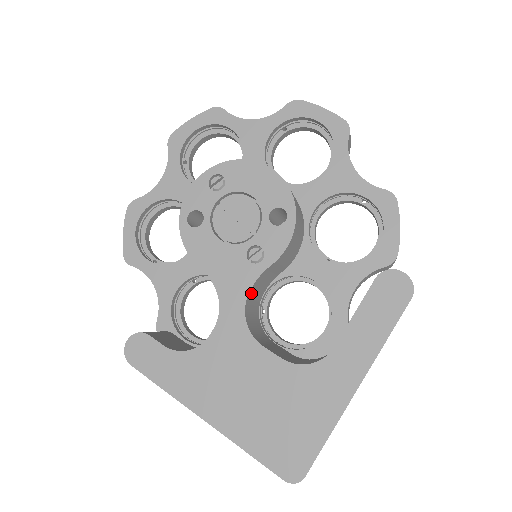
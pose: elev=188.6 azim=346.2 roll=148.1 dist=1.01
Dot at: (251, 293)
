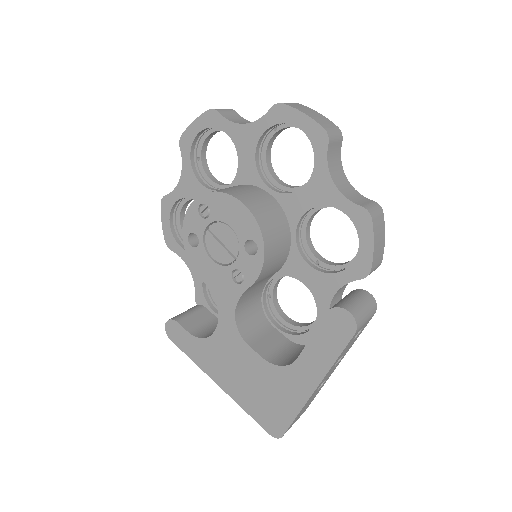
Dot at: (241, 303)
